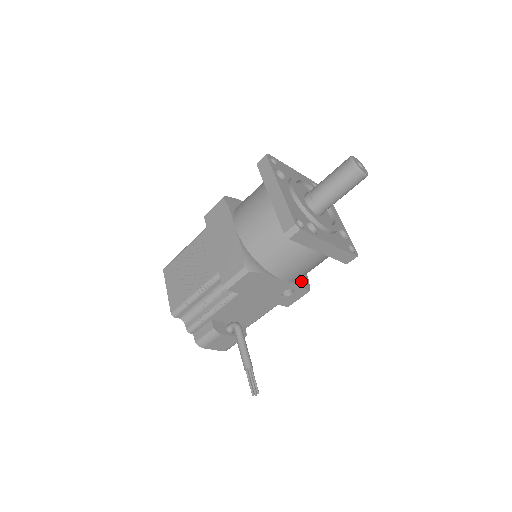
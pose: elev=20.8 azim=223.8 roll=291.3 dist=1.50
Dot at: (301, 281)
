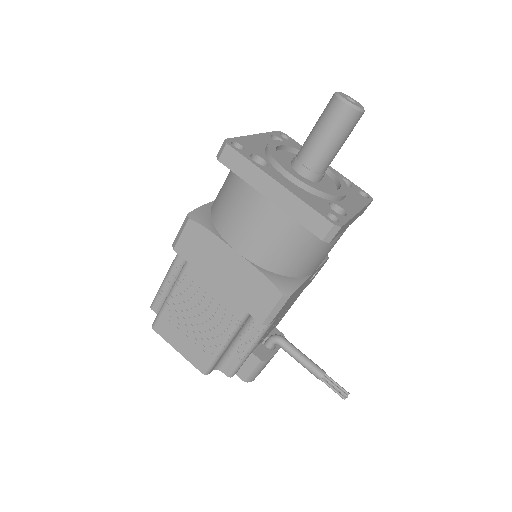
Dot at: occluded
